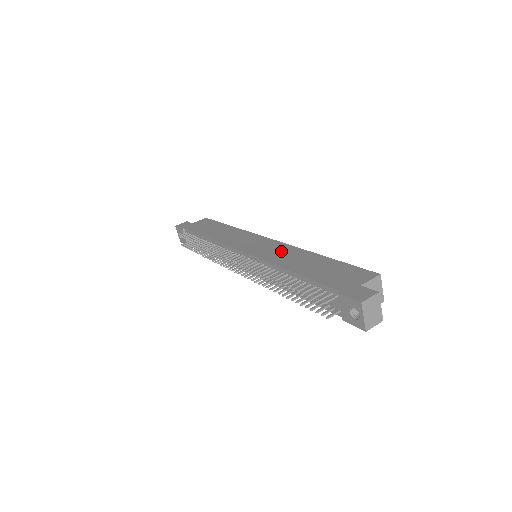
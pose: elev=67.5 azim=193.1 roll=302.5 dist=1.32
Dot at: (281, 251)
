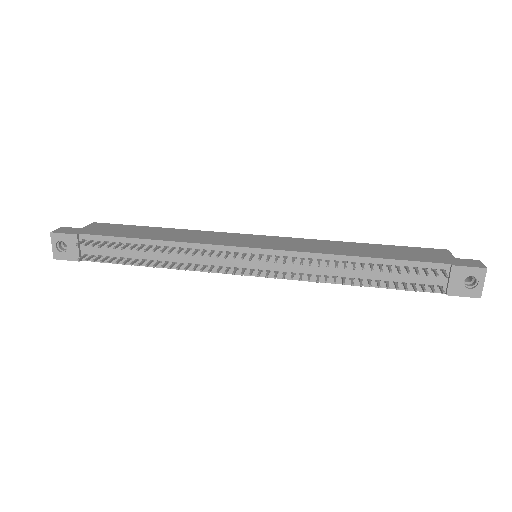
Dot at: (308, 243)
